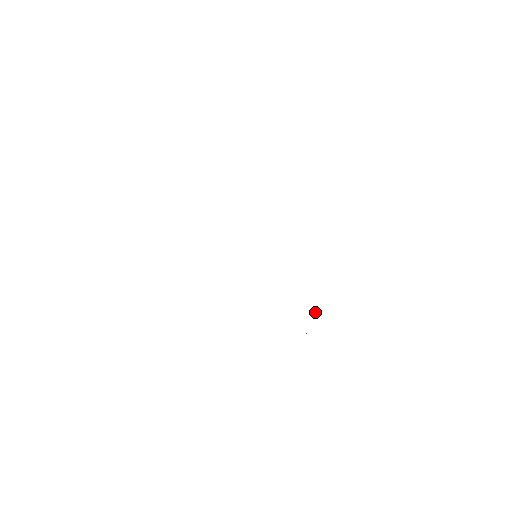
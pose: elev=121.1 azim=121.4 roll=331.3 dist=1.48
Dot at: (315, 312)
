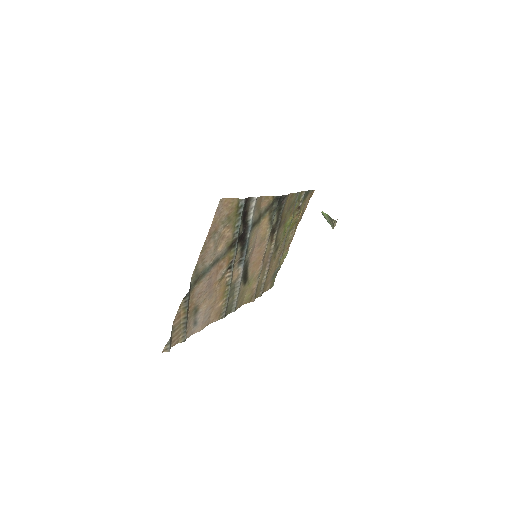
Dot at: (321, 212)
